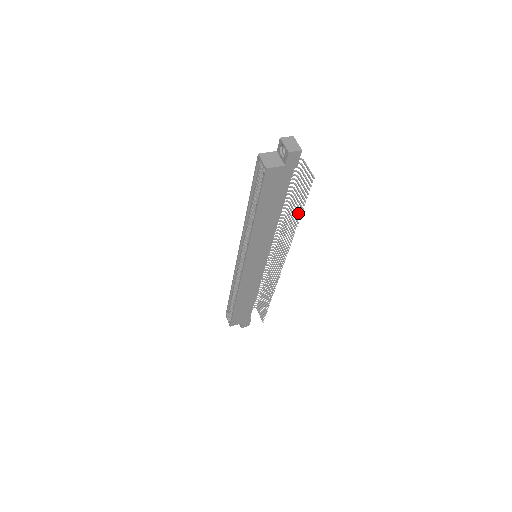
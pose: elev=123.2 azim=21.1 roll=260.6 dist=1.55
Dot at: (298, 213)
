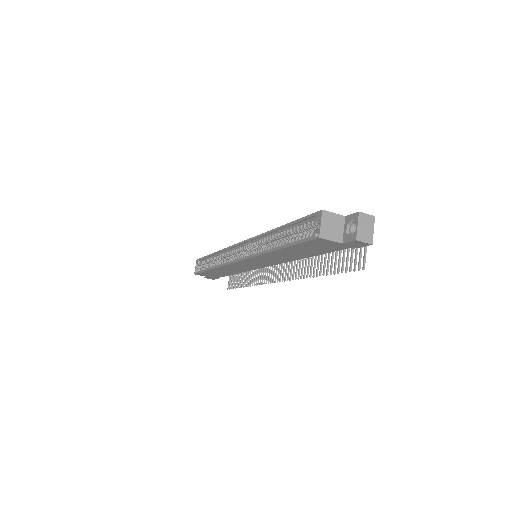
Dot at: (323, 270)
